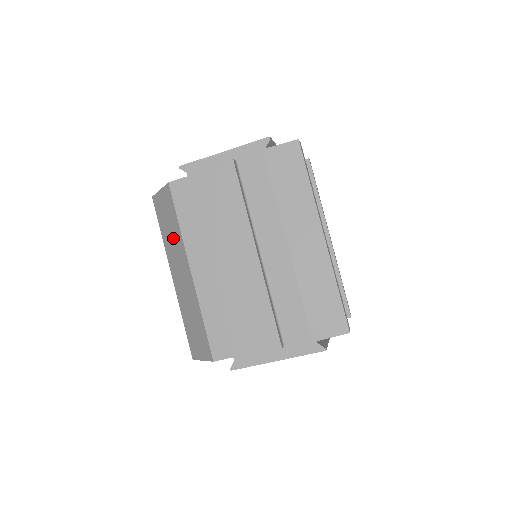
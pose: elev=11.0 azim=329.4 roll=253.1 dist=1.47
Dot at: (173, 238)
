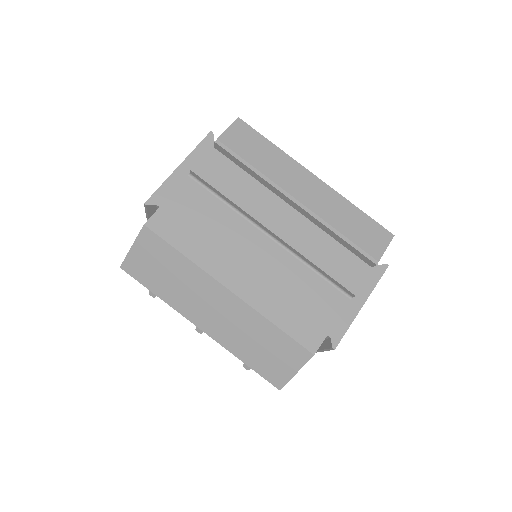
Dot at: (181, 280)
